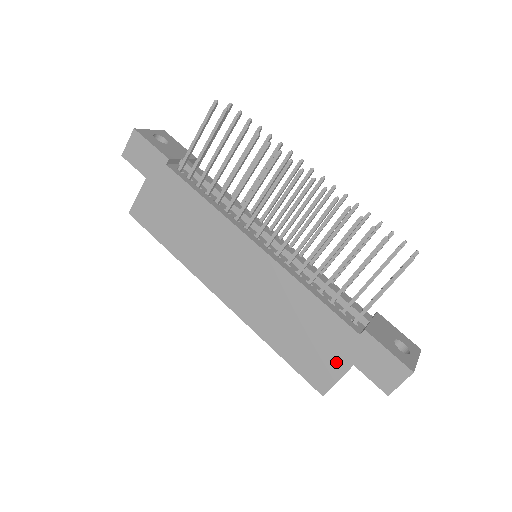
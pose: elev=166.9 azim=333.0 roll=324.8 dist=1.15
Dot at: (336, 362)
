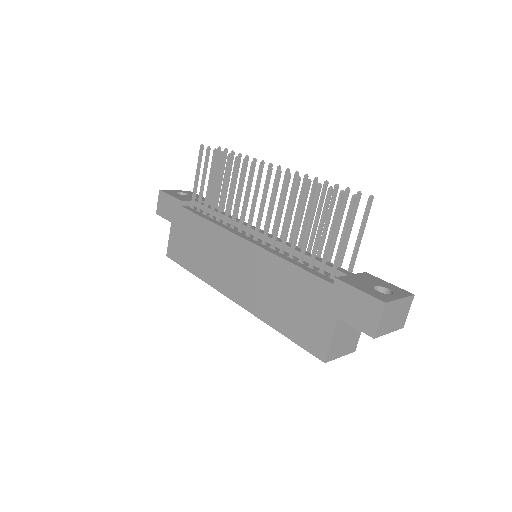
Dot at: (324, 321)
